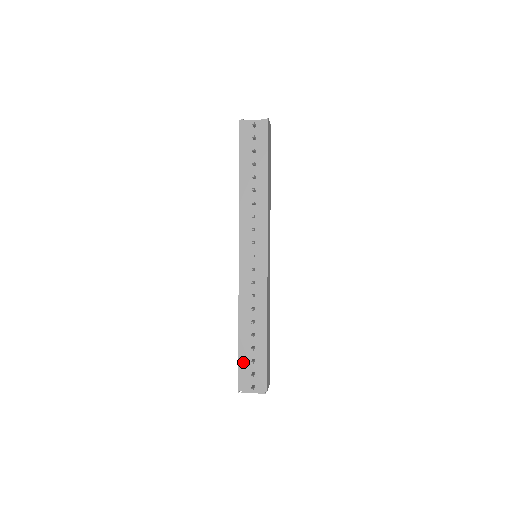
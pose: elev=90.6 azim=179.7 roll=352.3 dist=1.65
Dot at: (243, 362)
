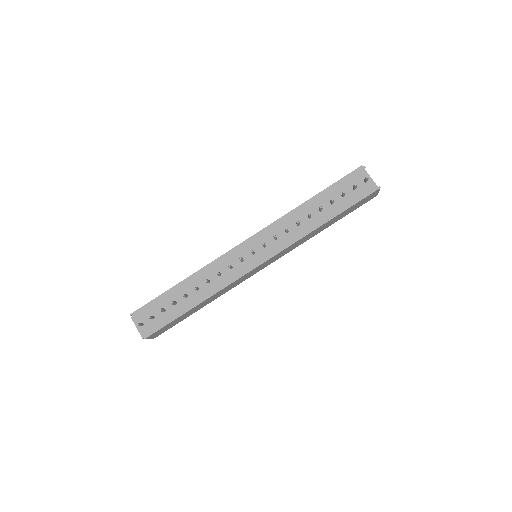
Dot at: (158, 302)
